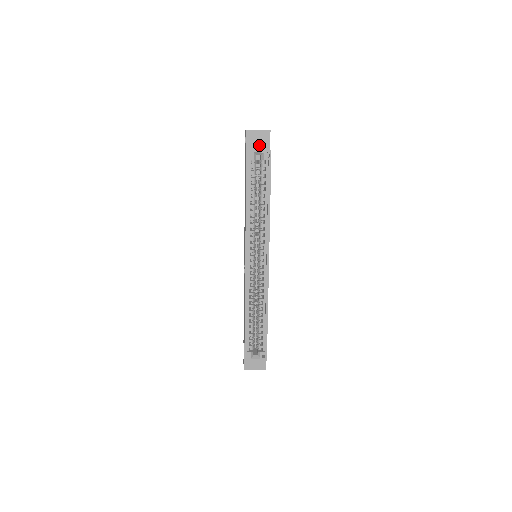
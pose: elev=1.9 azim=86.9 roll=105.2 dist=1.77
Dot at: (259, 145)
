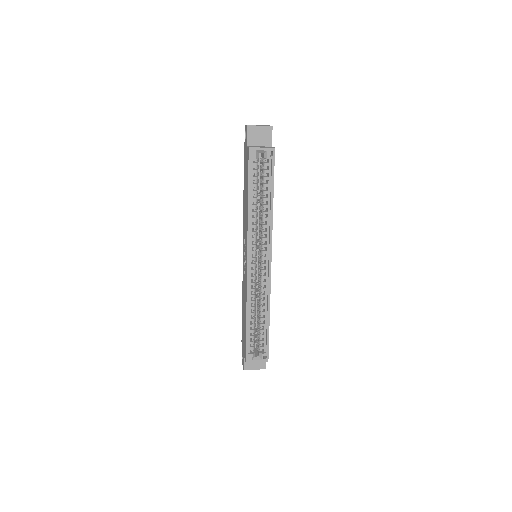
Dot at: (260, 141)
